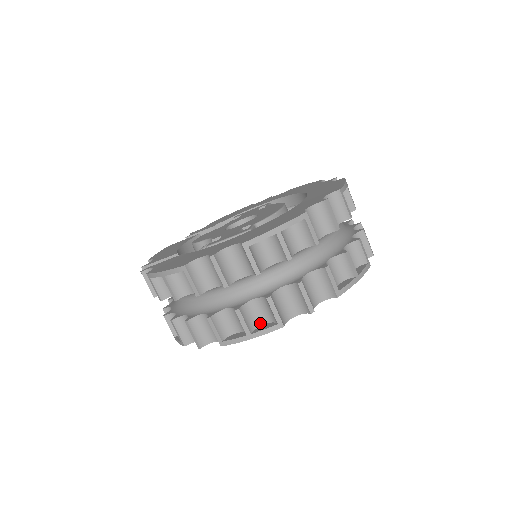
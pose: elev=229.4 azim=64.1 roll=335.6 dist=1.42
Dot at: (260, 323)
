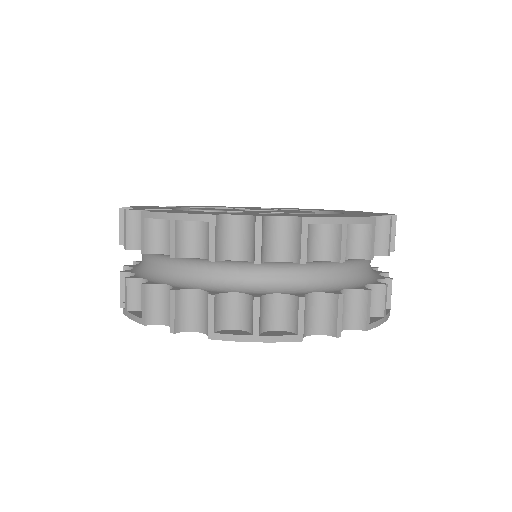
Dot at: (271, 327)
